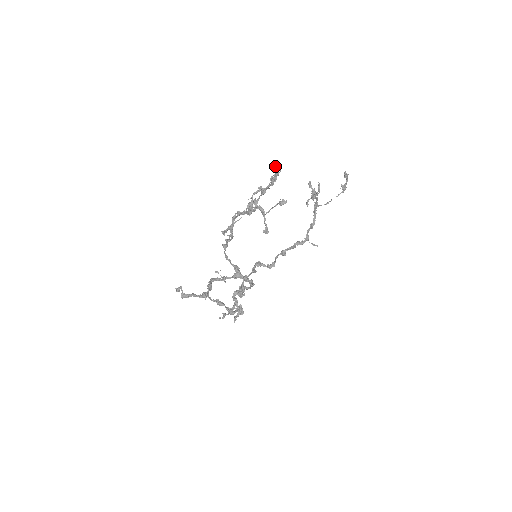
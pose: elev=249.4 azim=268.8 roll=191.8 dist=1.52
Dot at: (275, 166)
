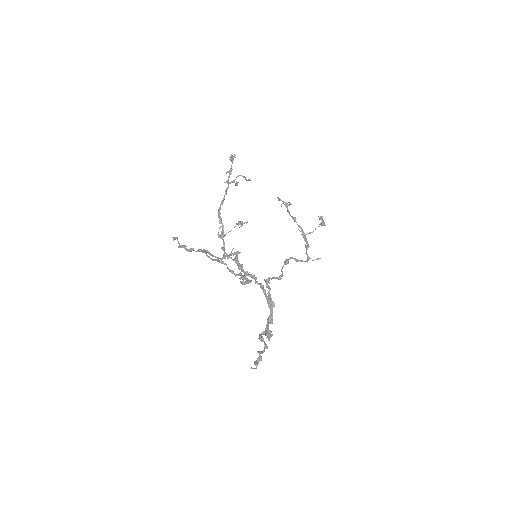
Dot at: occluded
